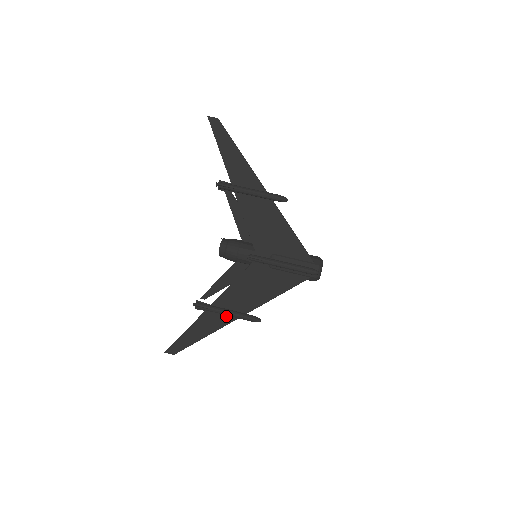
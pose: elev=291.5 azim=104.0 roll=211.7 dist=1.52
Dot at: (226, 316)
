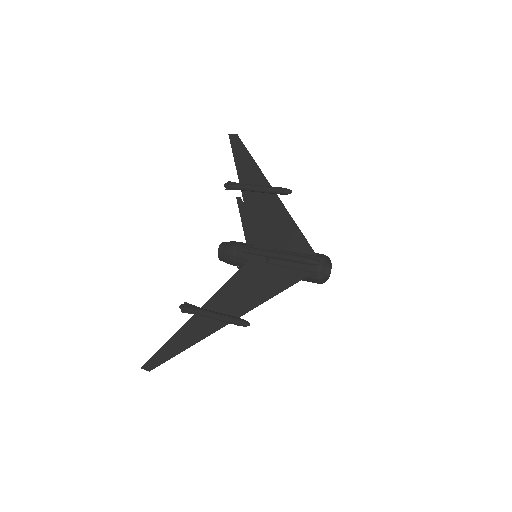
Dot at: (213, 322)
